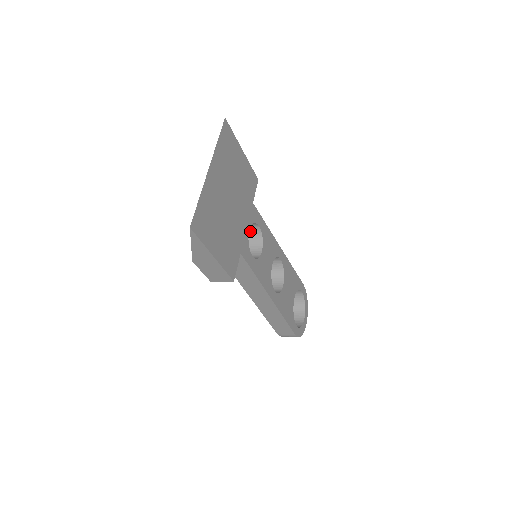
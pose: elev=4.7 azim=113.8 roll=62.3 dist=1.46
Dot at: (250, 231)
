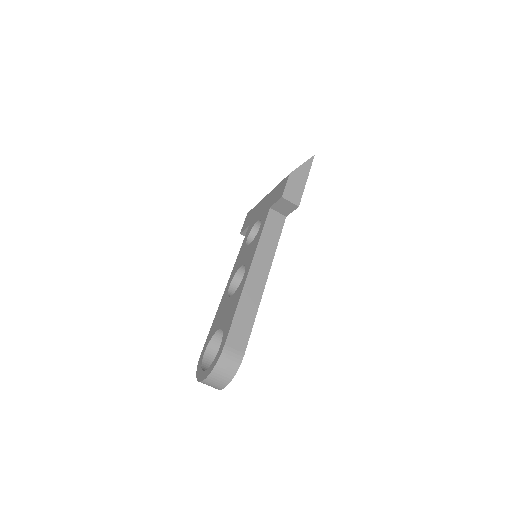
Dot at: occluded
